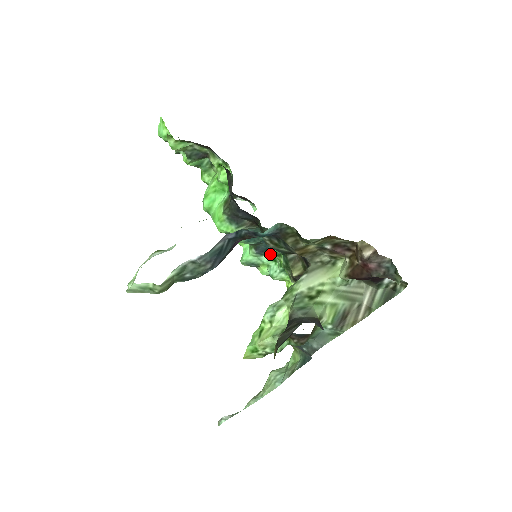
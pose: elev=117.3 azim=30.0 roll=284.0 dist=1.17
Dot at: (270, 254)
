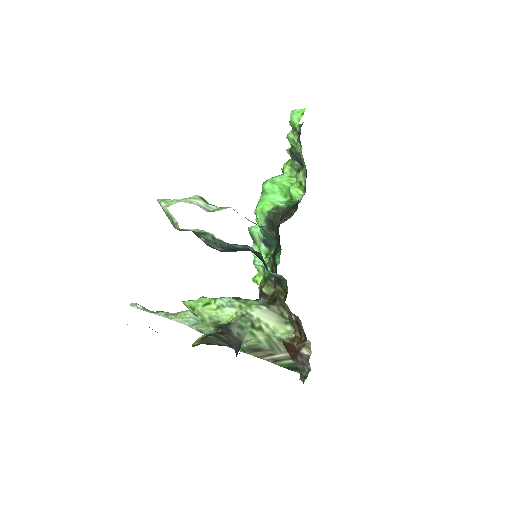
Dot at: (269, 250)
